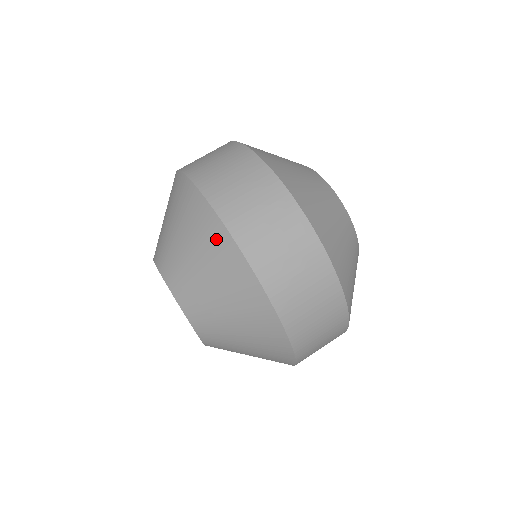
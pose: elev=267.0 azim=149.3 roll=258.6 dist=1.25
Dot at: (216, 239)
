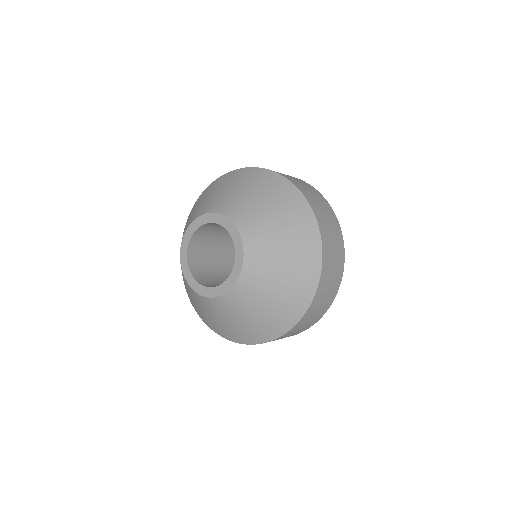
Dot at: (288, 193)
